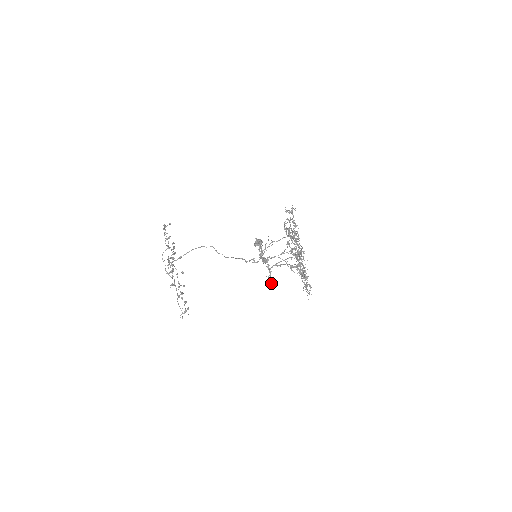
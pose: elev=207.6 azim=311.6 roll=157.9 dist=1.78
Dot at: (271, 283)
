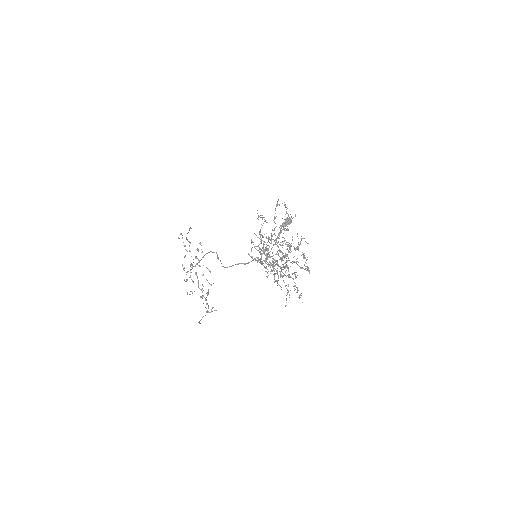
Dot at: occluded
